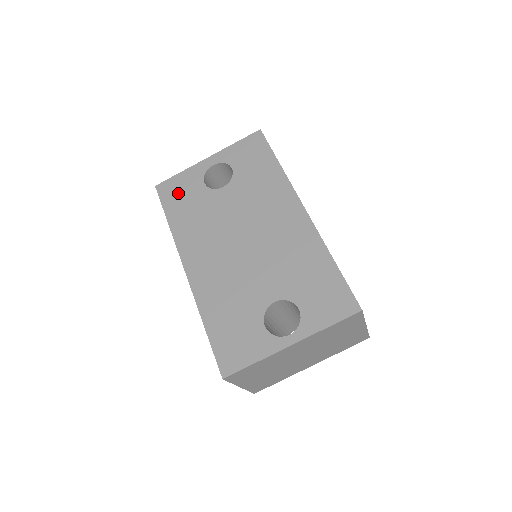
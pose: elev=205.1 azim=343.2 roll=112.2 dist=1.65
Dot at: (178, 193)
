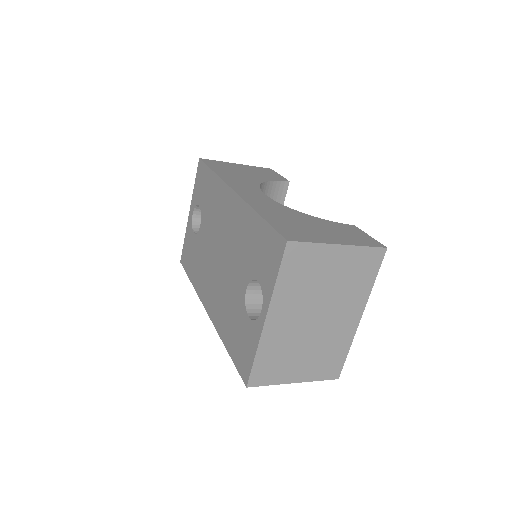
Dot at: (188, 255)
